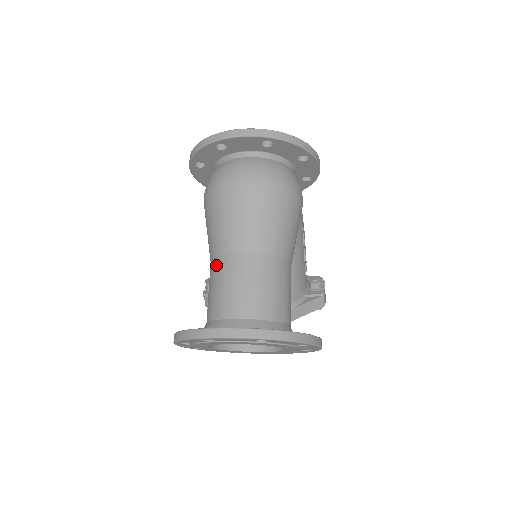
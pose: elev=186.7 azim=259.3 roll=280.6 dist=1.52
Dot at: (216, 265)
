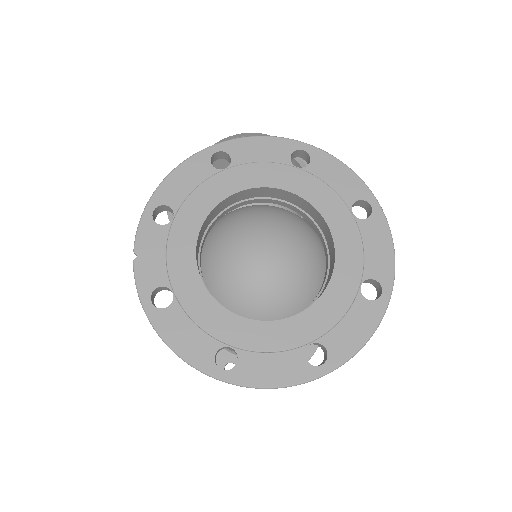
Dot at: occluded
